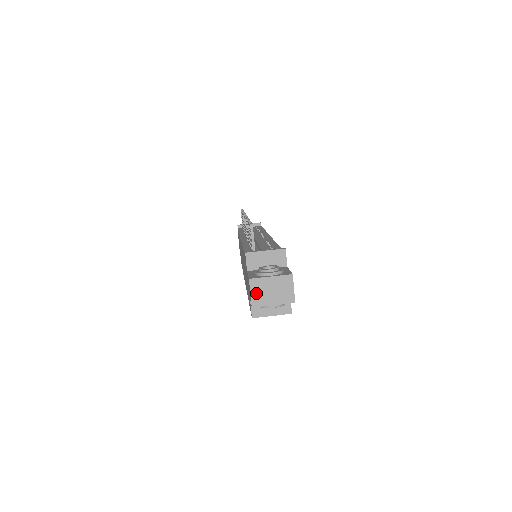
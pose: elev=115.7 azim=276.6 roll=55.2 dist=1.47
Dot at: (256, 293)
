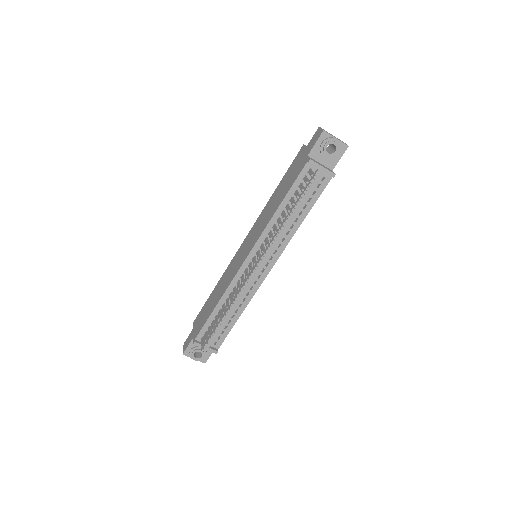
Dot at: occluded
